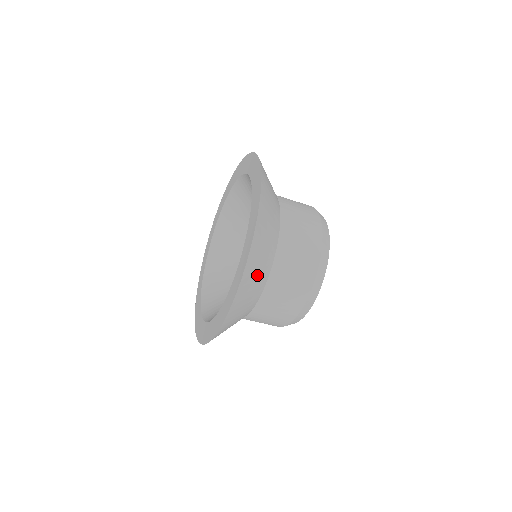
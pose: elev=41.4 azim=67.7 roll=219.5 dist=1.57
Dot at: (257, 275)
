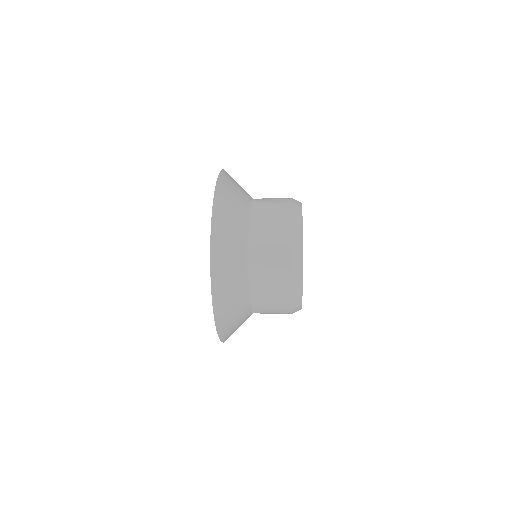
Dot at: occluded
